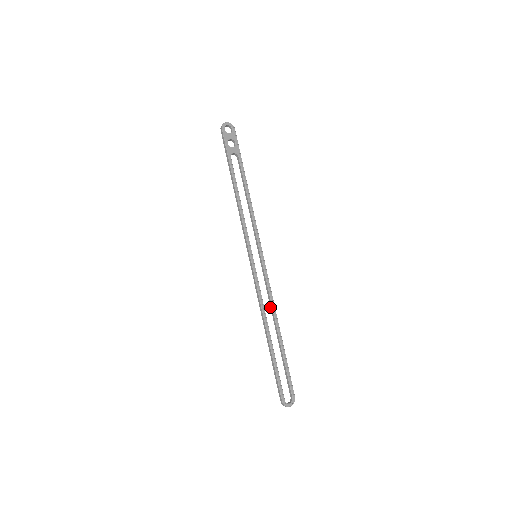
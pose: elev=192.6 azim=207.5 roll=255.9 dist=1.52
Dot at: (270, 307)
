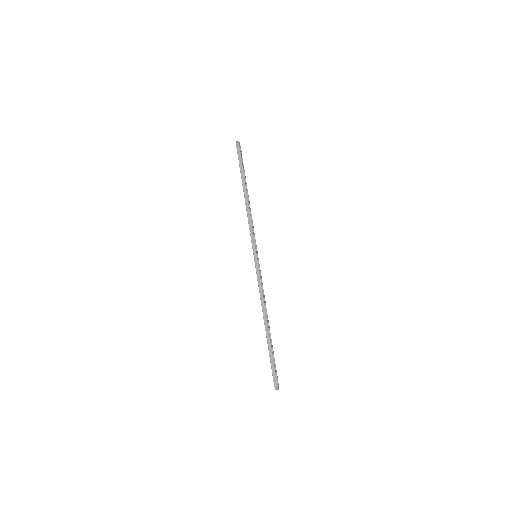
Dot at: occluded
